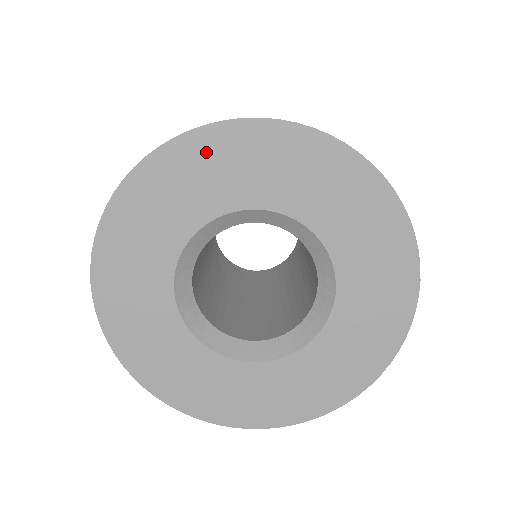
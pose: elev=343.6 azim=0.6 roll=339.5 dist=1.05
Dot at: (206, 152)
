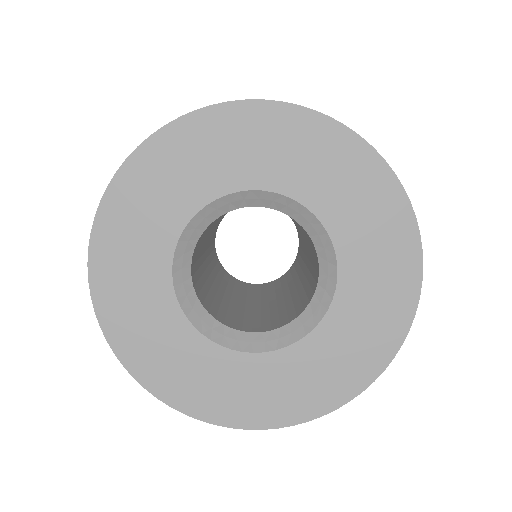
Dot at: (268, 125)
